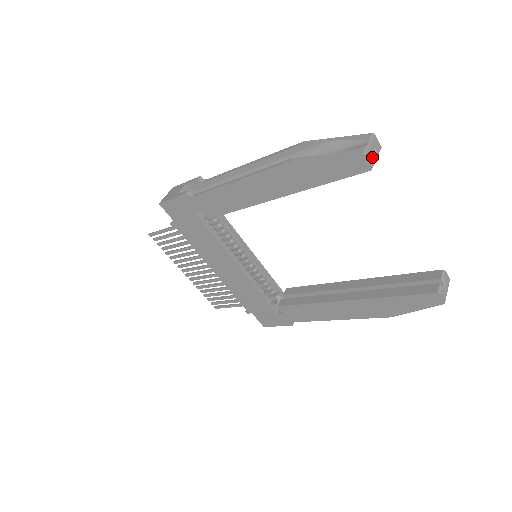
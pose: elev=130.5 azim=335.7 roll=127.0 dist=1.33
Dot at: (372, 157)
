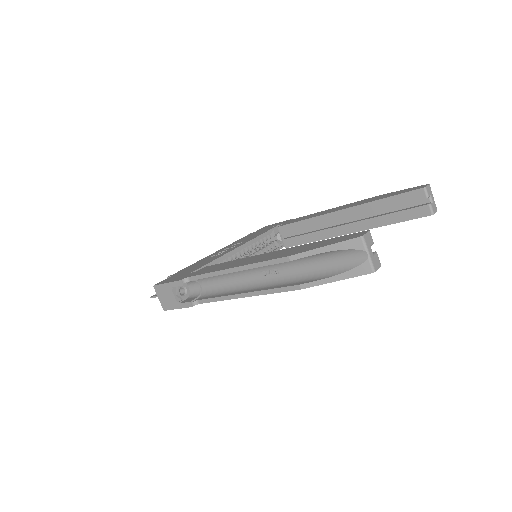
Dot at: (376, 258)
